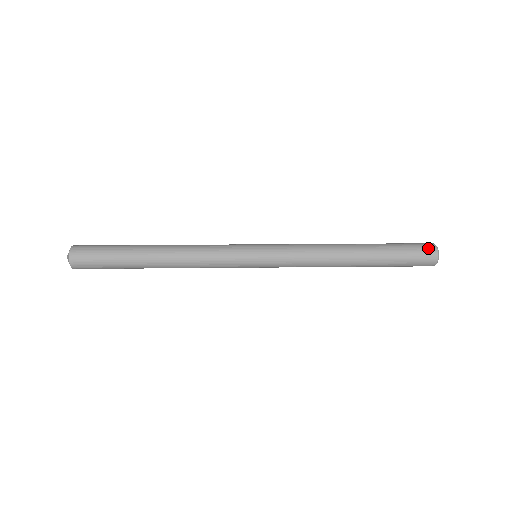
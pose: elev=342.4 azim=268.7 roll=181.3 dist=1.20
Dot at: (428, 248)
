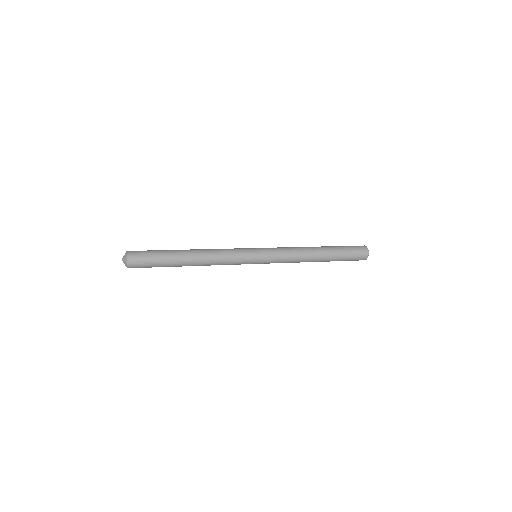
Dot at: occluded
